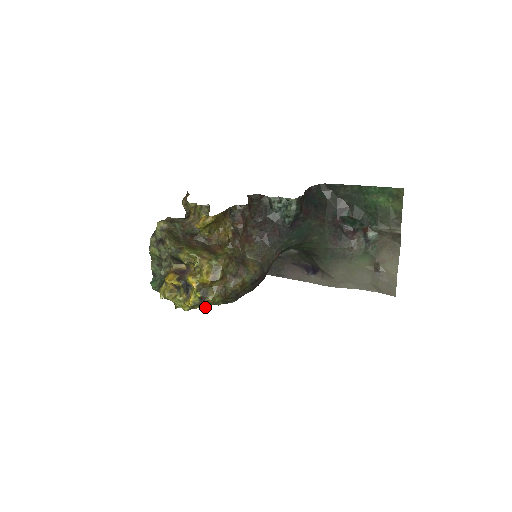
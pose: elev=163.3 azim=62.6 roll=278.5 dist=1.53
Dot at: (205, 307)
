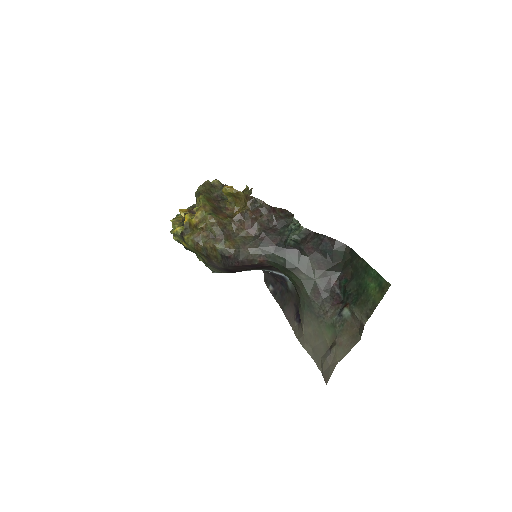
Dot at: (185, 247)
